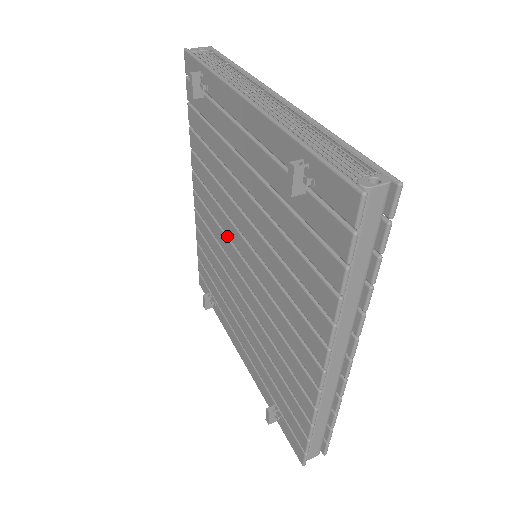
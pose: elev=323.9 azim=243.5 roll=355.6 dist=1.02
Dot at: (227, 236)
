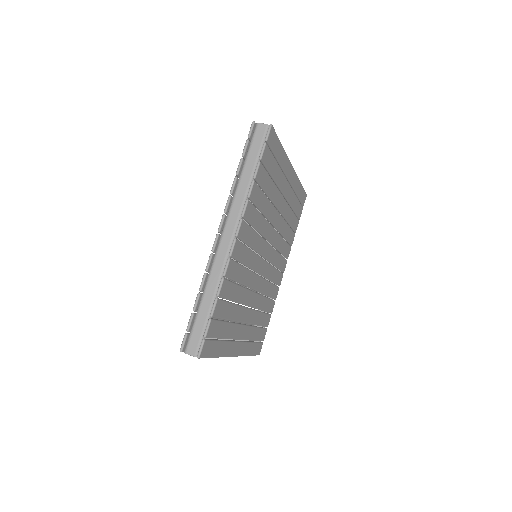
Dot at: occluded
